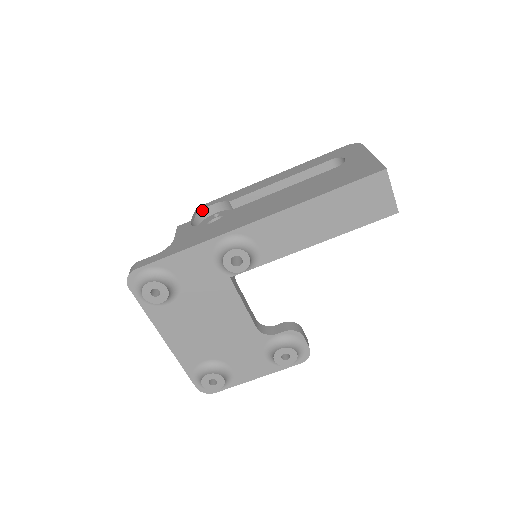
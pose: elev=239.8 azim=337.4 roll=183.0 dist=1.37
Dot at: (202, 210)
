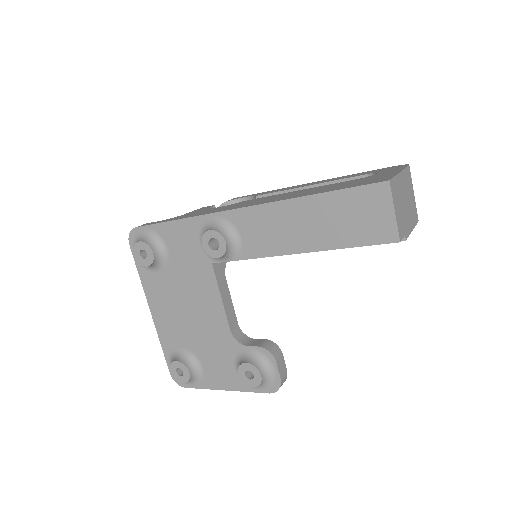
Dot at: (233, 200)
